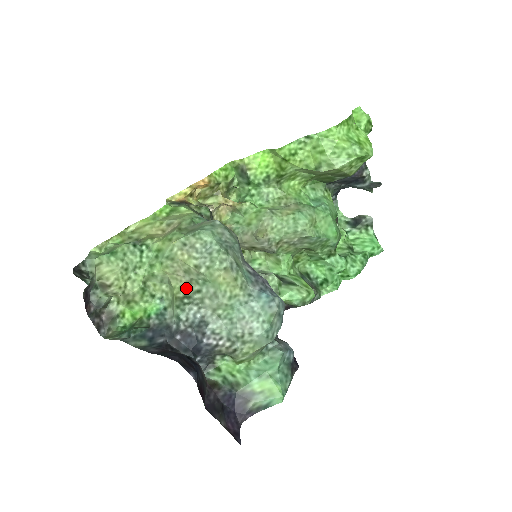
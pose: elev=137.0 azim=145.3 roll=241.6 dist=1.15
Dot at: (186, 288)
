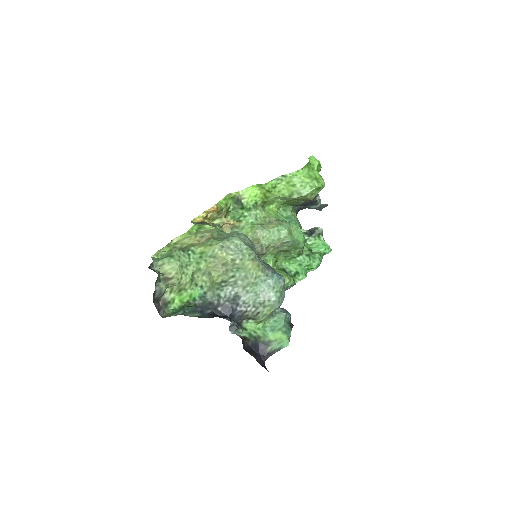
Dot at: (223, 276)
